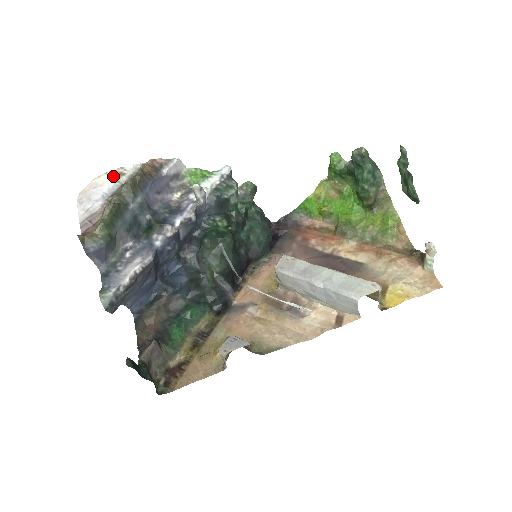
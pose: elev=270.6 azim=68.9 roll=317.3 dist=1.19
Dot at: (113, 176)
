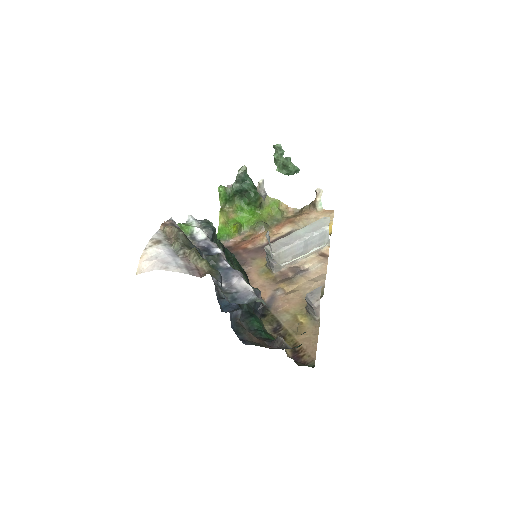
Dot at: (156, 245)
